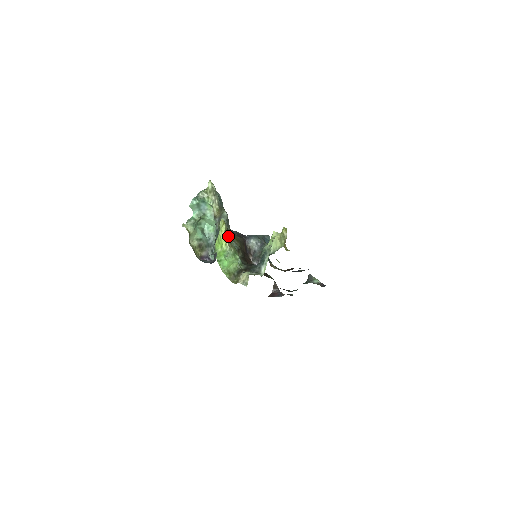
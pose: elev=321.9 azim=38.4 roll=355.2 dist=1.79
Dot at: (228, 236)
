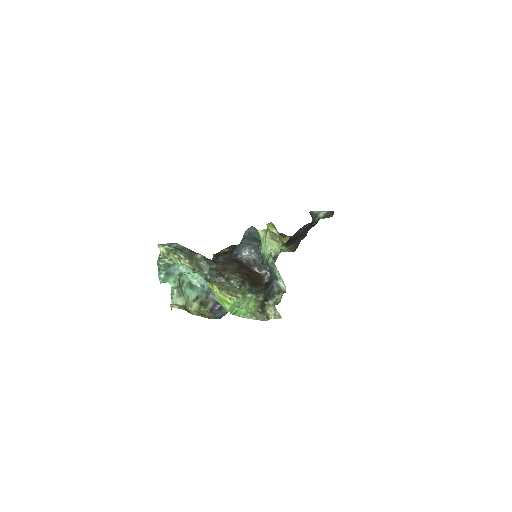
Dot at: (225, 289)
